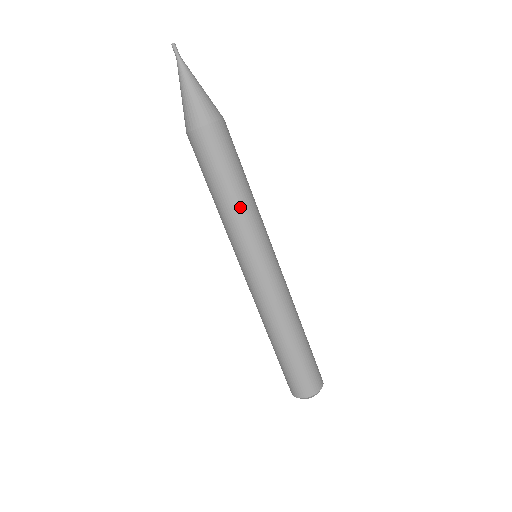
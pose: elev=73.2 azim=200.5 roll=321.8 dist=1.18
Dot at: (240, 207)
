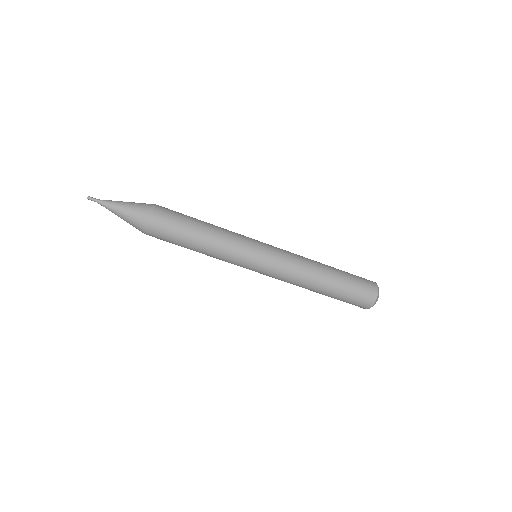
Dot at: (214, 246)
